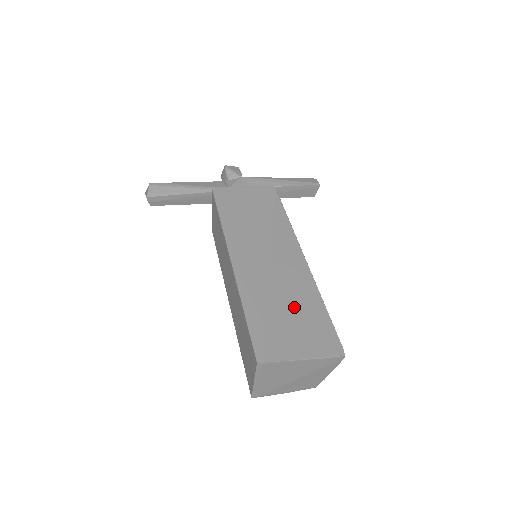
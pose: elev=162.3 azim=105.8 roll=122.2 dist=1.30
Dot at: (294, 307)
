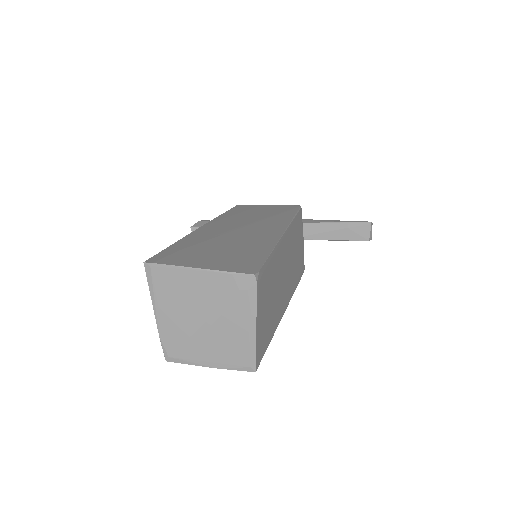
Dot at: (232, 246)
